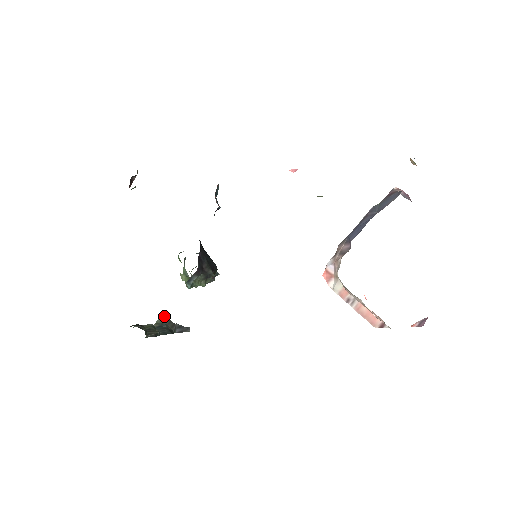
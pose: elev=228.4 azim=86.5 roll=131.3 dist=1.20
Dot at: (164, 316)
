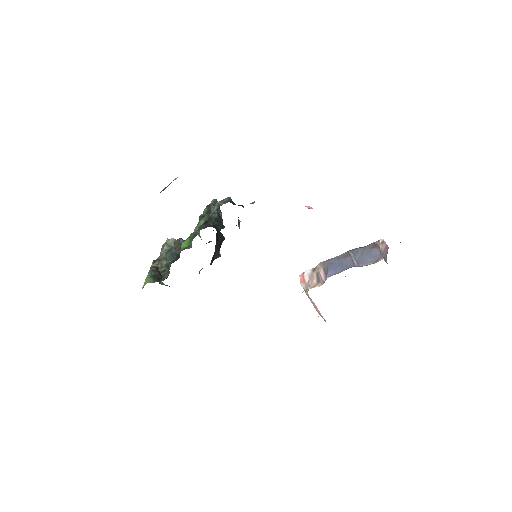
Dot at: (174, 239)
